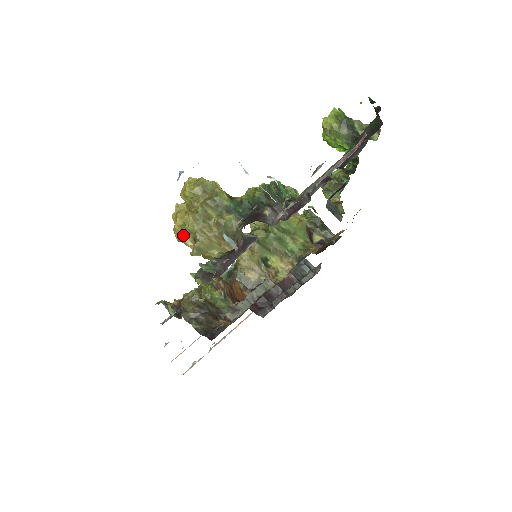
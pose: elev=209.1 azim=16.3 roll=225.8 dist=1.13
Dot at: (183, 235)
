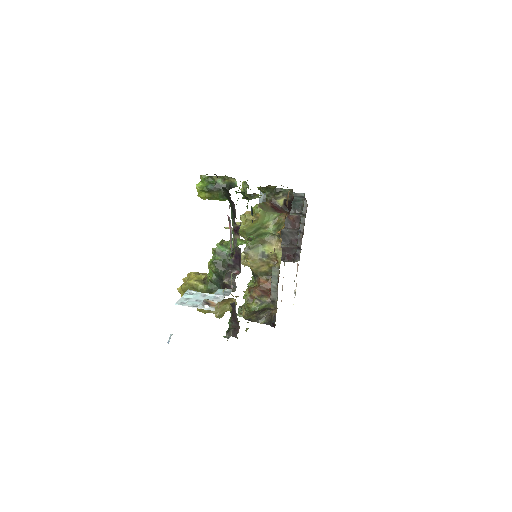
Dot at: occluded
